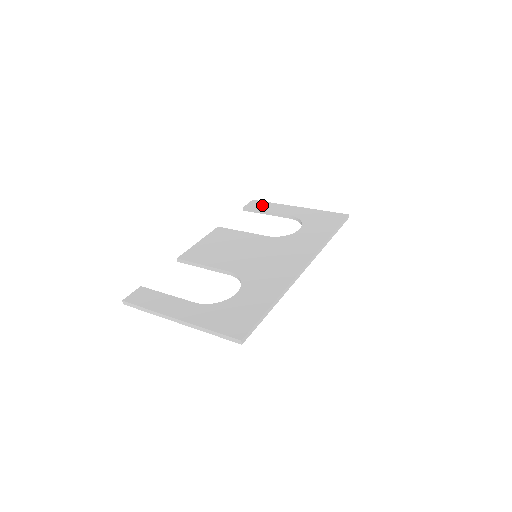
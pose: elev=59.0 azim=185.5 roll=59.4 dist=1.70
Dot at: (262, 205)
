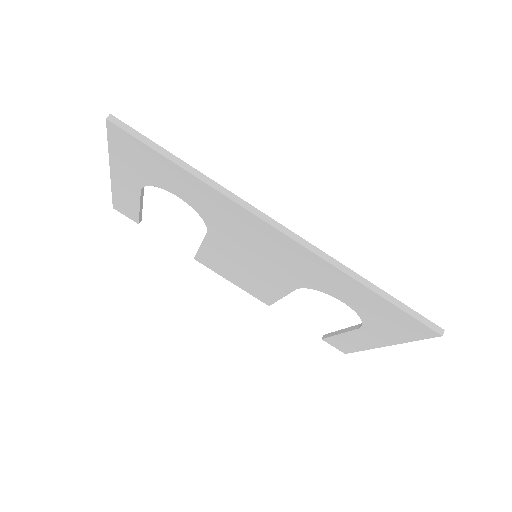
Dot at: occluded
